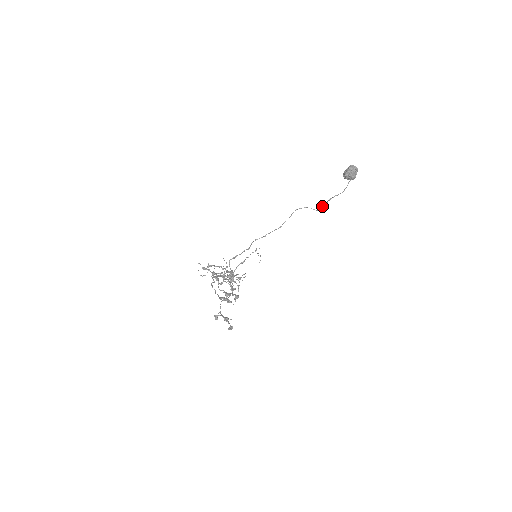
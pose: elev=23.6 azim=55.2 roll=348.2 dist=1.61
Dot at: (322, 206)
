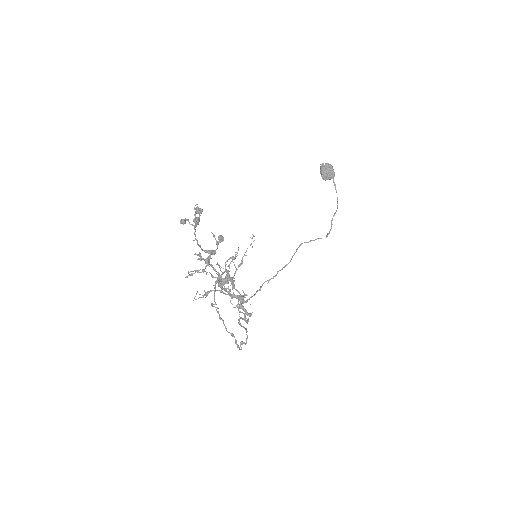
Dot at: (328, 233)
